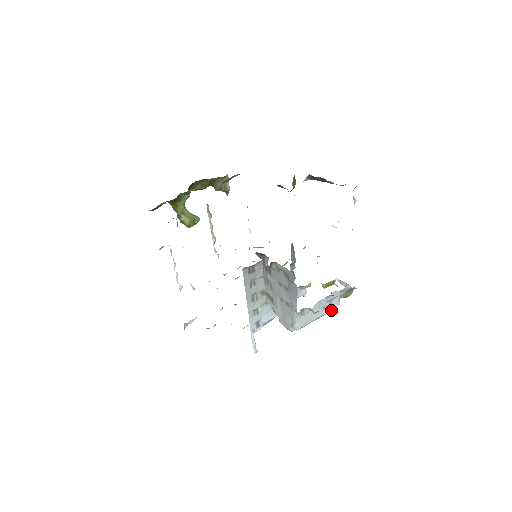
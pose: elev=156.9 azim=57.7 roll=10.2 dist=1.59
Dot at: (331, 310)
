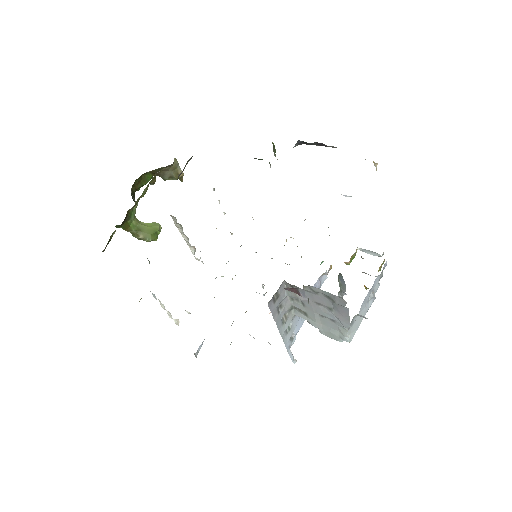
Dot at: (375, 298)
